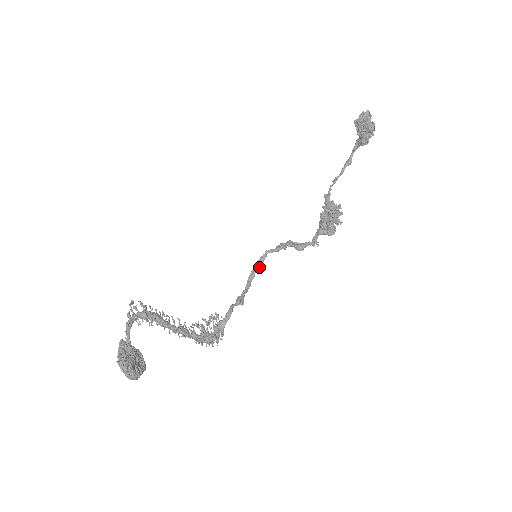
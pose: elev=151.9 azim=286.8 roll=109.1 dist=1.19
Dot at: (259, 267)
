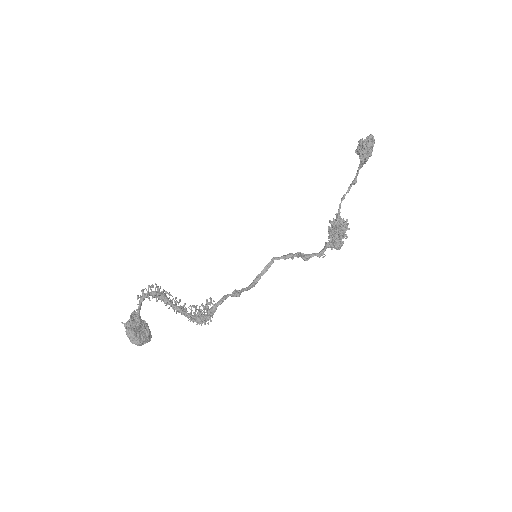
Dot at: (265, 272)
